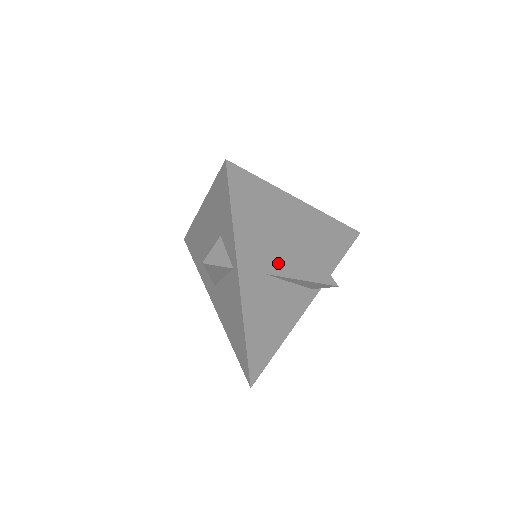
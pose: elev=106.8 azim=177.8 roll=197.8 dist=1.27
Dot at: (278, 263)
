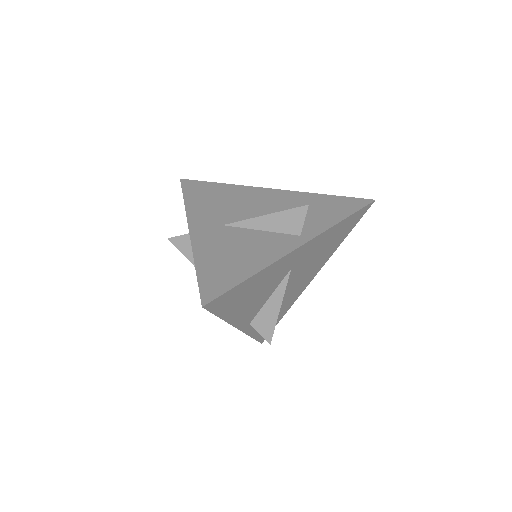
Dot at: (241, 220)
